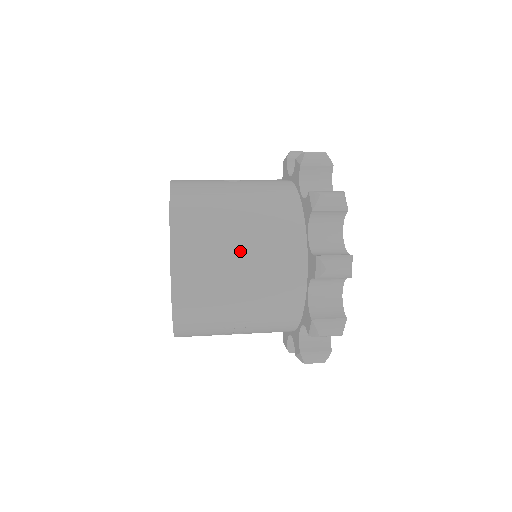
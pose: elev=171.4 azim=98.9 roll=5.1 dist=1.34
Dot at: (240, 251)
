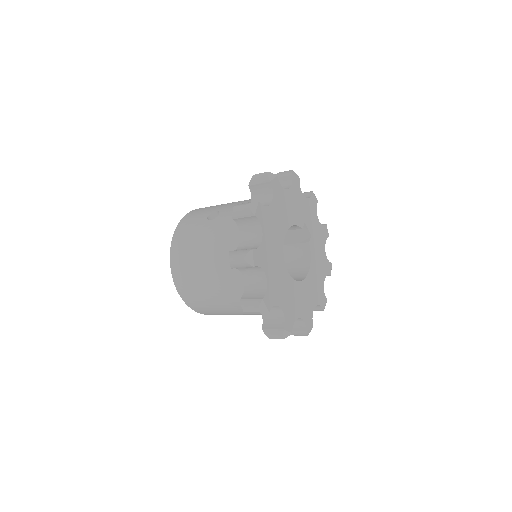
Dot at: (209, 286)
